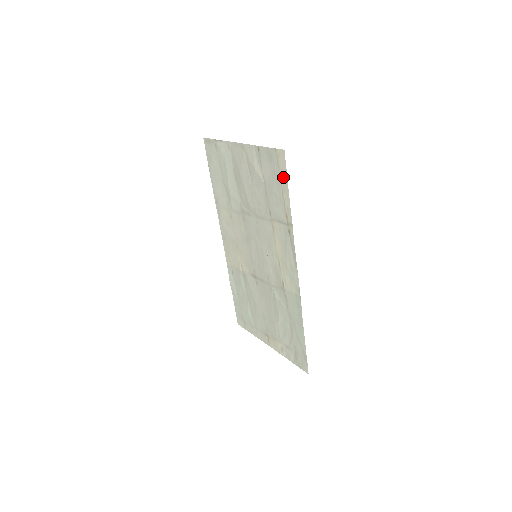
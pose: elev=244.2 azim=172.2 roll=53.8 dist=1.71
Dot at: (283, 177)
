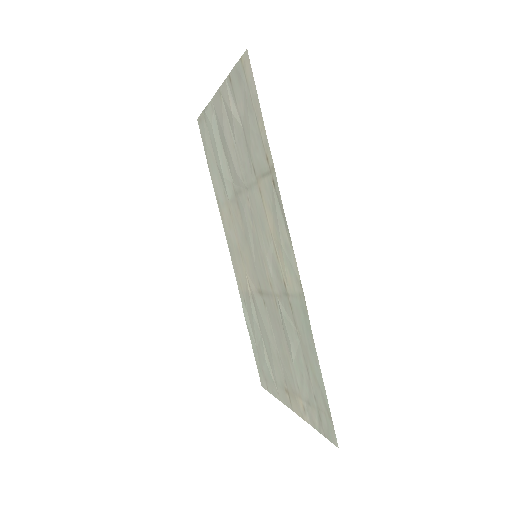
Dot at: (253, 95)
